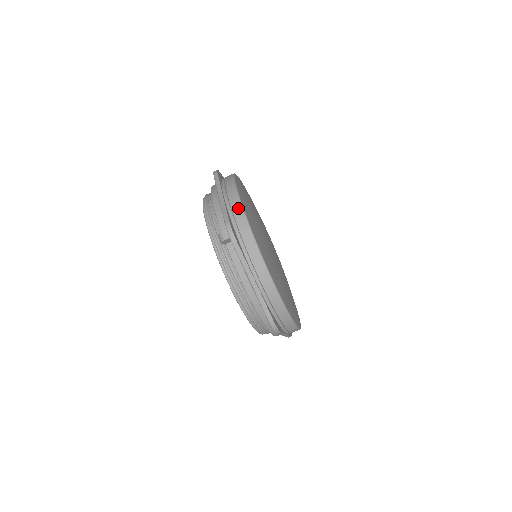
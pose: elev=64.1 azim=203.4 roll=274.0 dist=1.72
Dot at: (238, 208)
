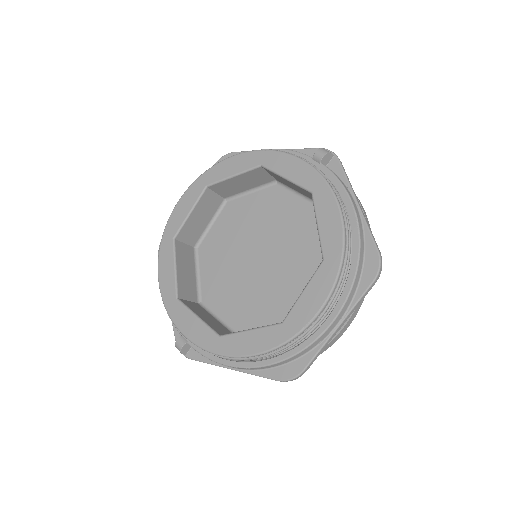
Dot at: occluded
